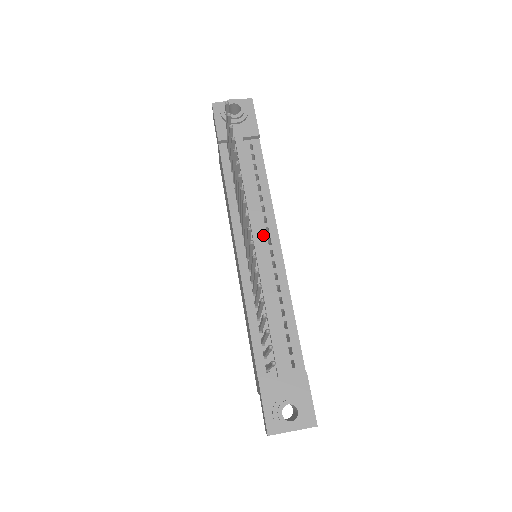
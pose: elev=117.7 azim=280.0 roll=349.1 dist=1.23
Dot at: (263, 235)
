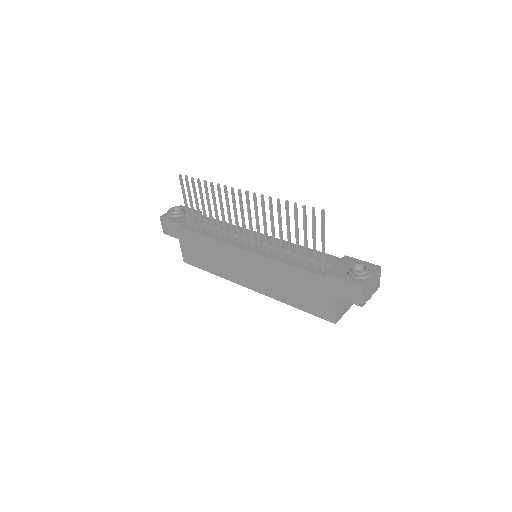
Dot at: occluded
